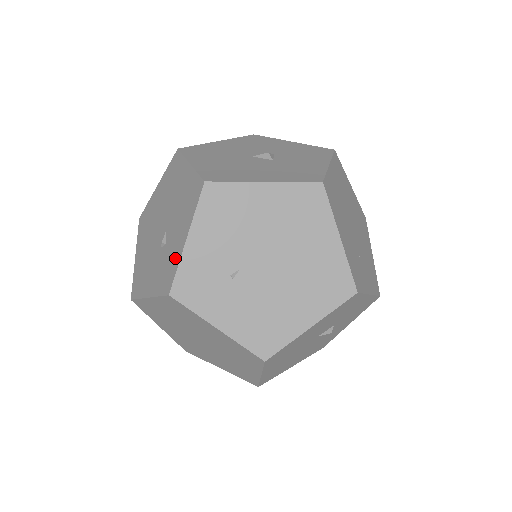
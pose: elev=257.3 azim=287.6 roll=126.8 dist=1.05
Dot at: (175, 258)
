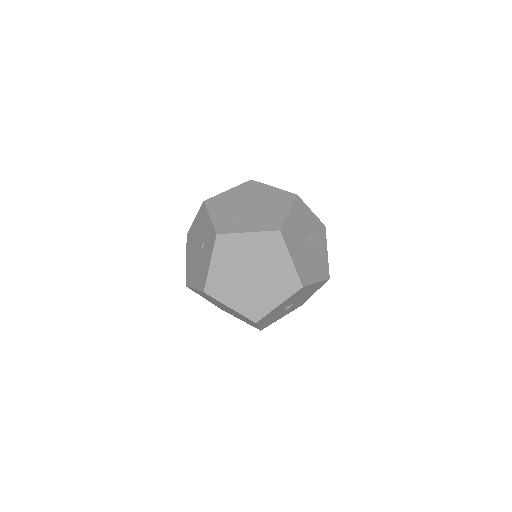
Dot at: (210, 229)
